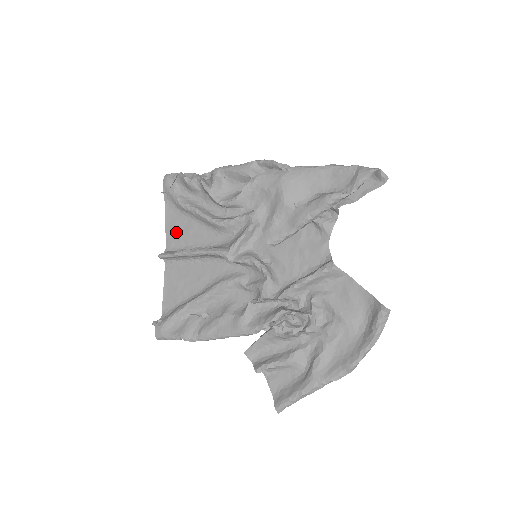
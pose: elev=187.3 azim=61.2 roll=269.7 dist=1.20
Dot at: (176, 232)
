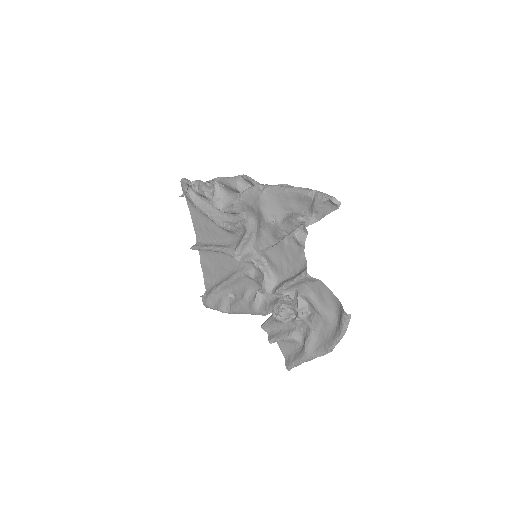
Dot at: (200, 227)
